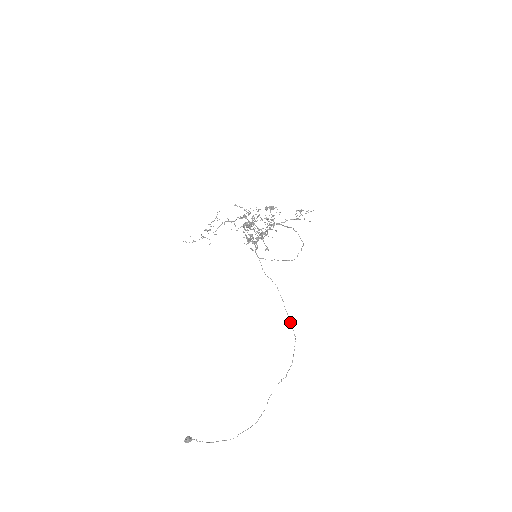
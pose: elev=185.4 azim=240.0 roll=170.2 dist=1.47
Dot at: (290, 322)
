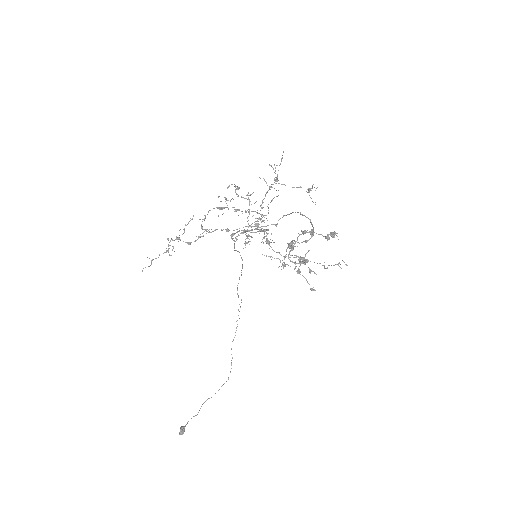
Dot at: (241, 272)
